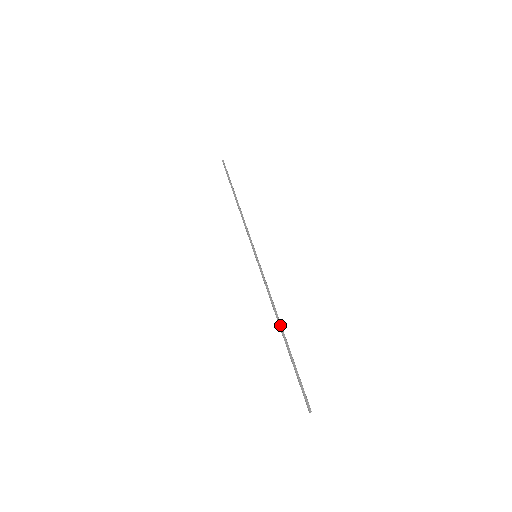
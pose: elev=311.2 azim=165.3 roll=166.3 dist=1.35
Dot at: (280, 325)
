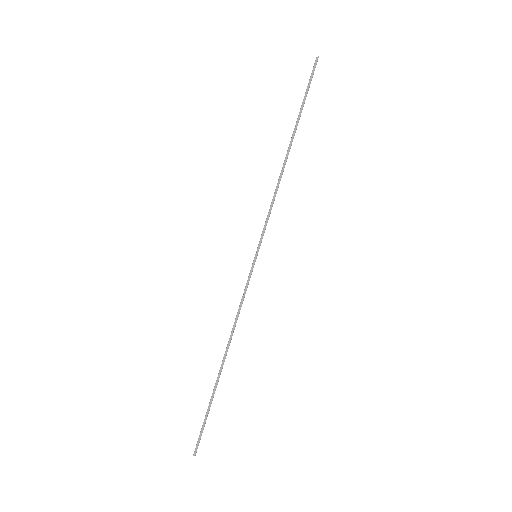
Dot at: (225, 357)
